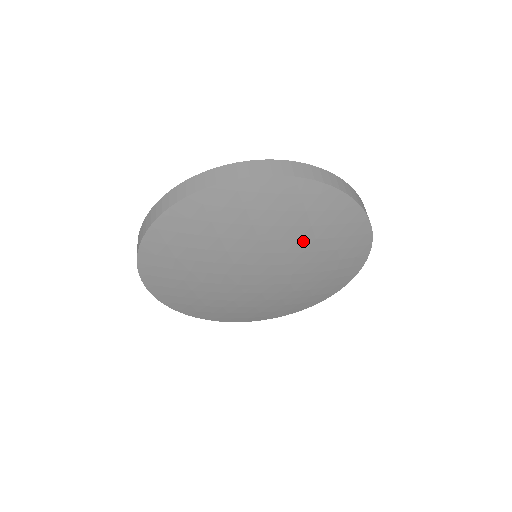
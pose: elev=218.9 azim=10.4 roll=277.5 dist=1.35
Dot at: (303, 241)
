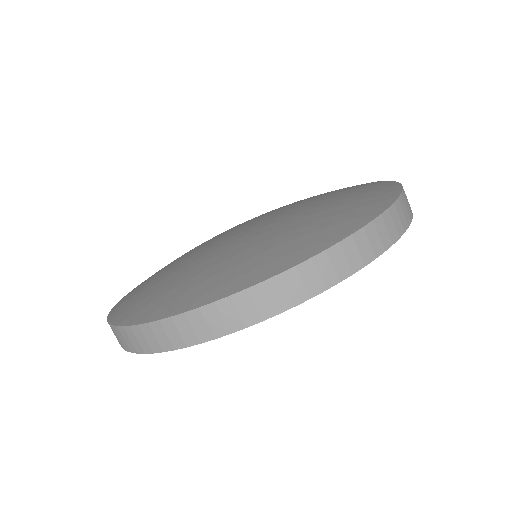
Dot at: occluded
